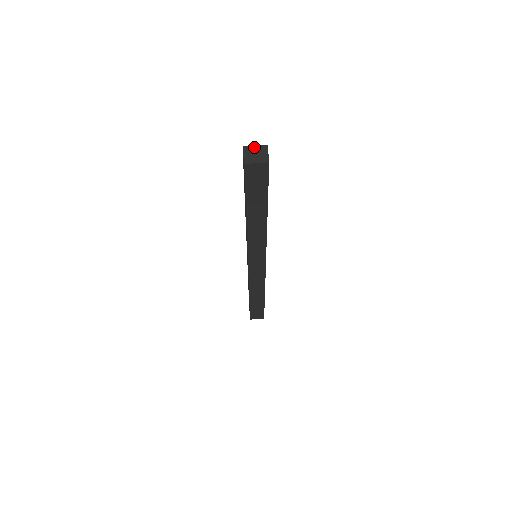
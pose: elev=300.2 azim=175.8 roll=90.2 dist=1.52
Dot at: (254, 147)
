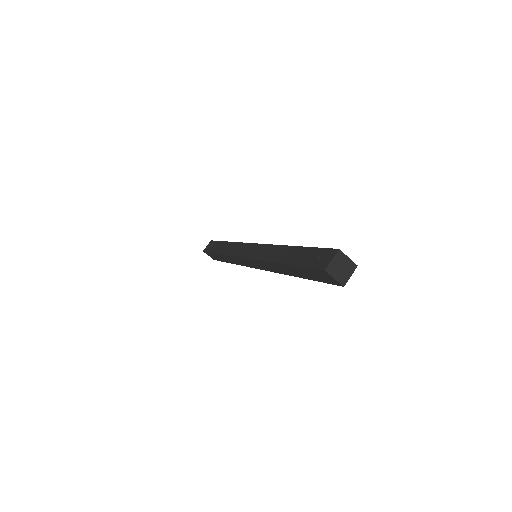
Dot at: (347, 259)
